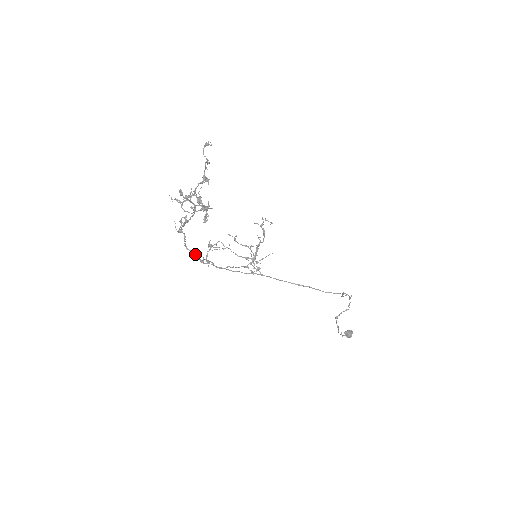
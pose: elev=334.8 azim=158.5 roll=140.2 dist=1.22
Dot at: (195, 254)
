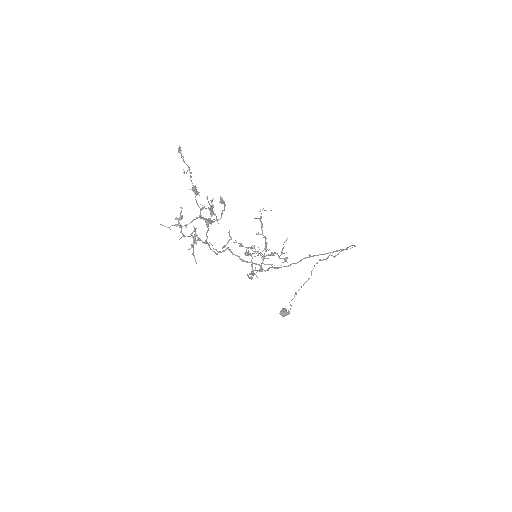
Dot at: (257, 264)
